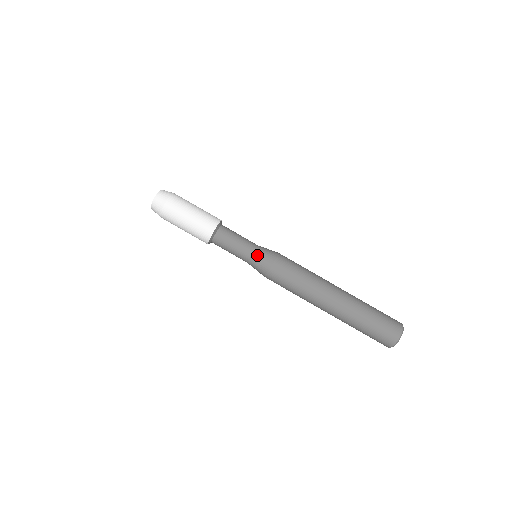
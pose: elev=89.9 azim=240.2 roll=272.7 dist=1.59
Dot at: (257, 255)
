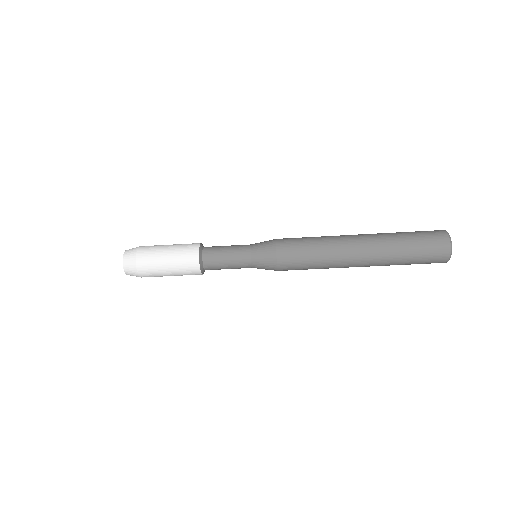
Dot at: (257, 268)
